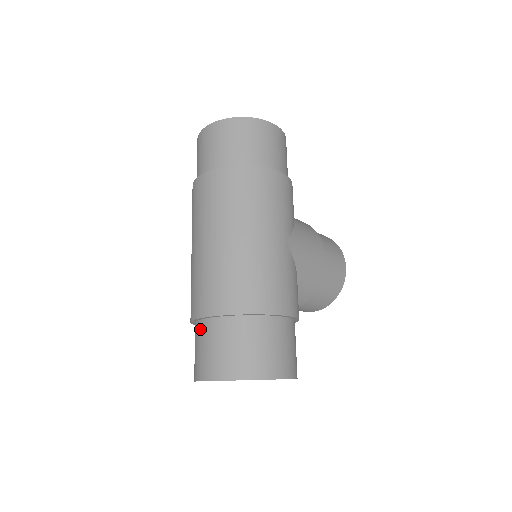
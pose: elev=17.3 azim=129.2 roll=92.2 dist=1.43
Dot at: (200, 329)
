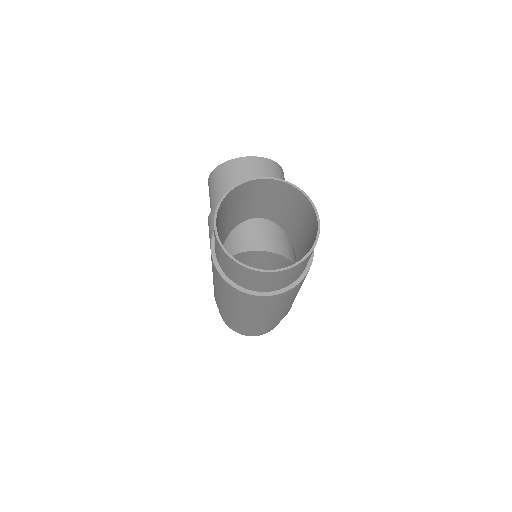
Dot at: occluded
